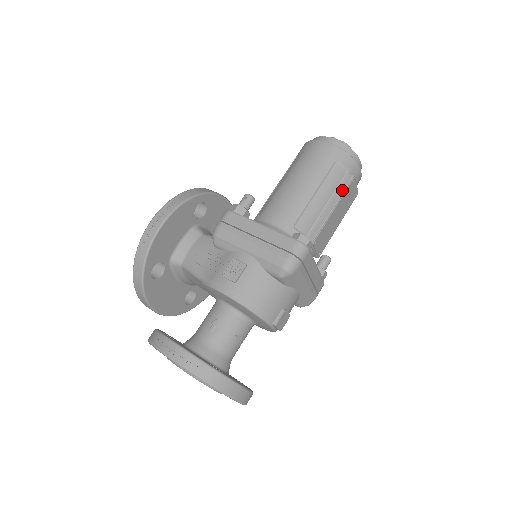
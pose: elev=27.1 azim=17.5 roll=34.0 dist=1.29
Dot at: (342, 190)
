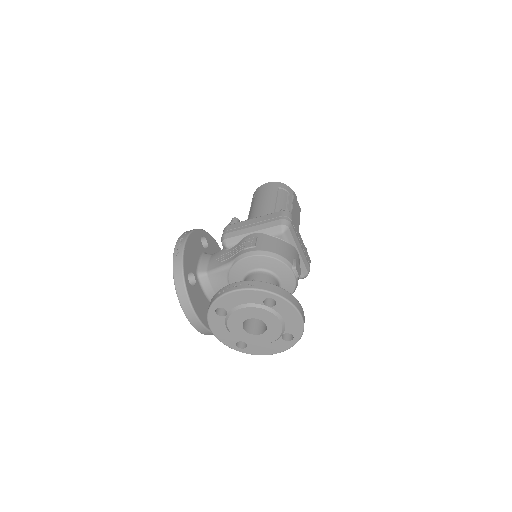
Dot at: (291, 199)
